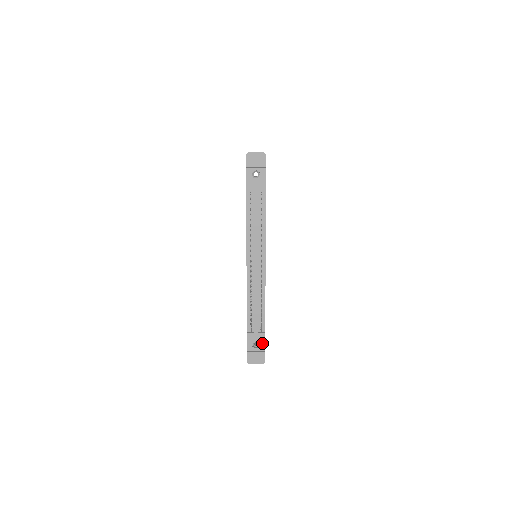
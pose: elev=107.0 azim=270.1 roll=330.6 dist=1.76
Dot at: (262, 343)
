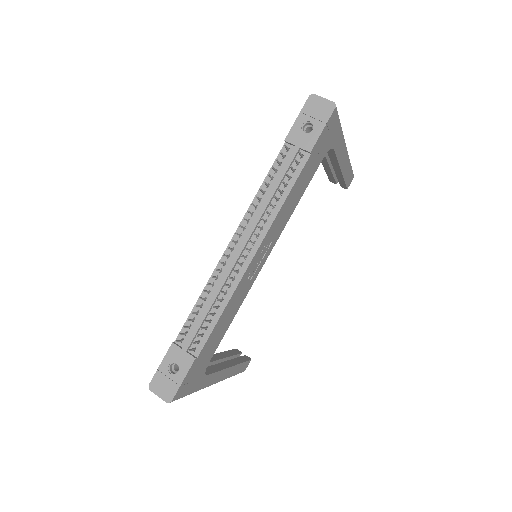
Dot at: (183, 370)
